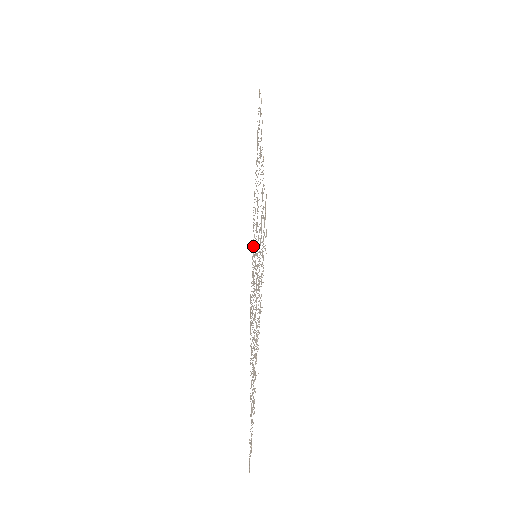
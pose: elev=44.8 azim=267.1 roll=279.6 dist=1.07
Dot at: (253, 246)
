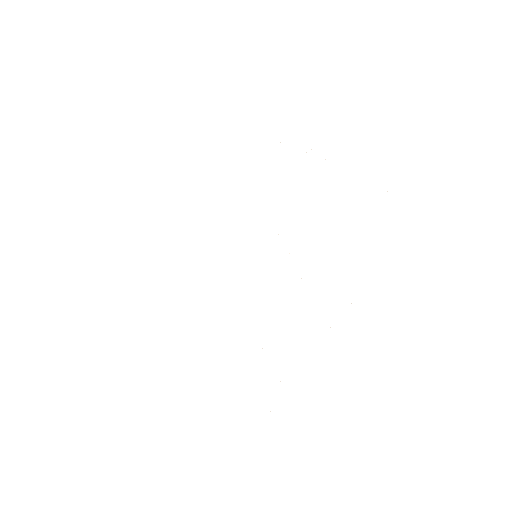
Dot at: occluded
